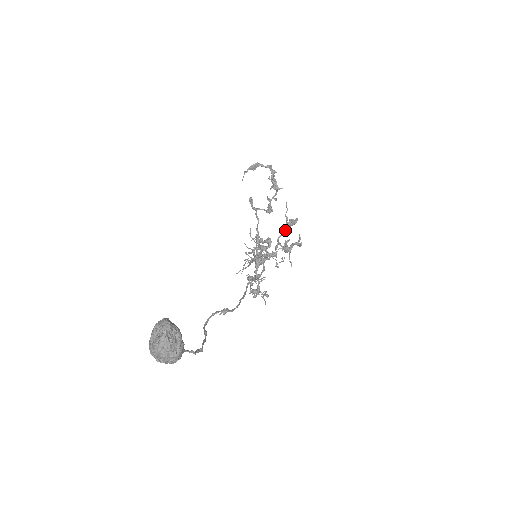
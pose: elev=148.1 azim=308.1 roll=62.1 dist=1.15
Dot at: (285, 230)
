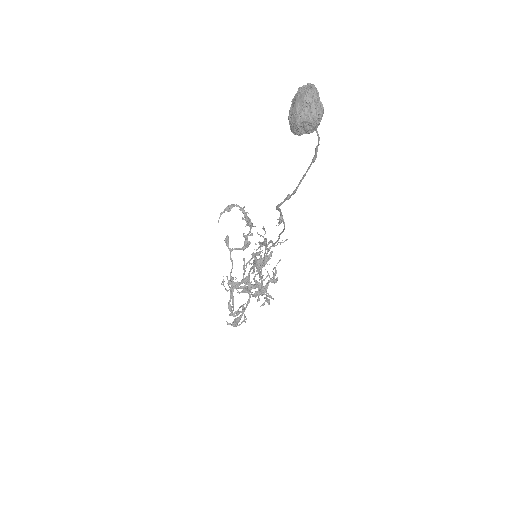
Dot at: occluded
